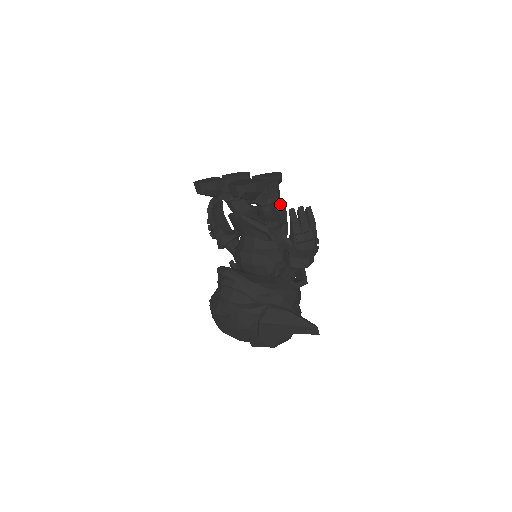
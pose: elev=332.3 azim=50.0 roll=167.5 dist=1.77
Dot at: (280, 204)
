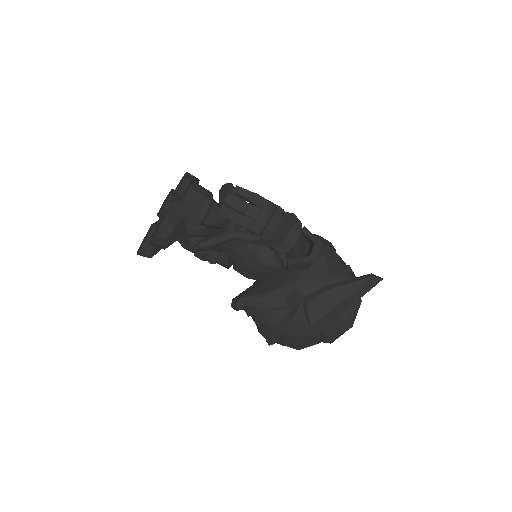
Dot at: (226, 190)
